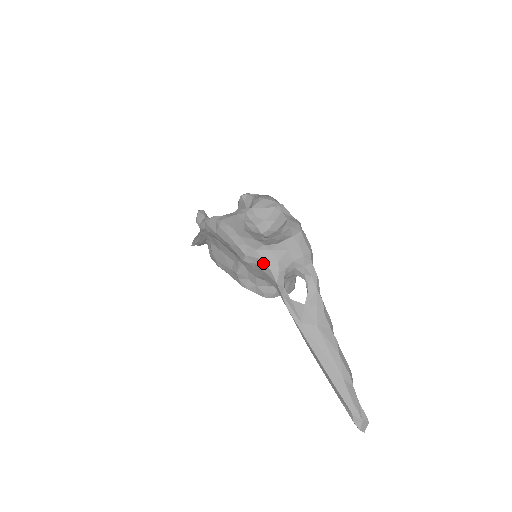
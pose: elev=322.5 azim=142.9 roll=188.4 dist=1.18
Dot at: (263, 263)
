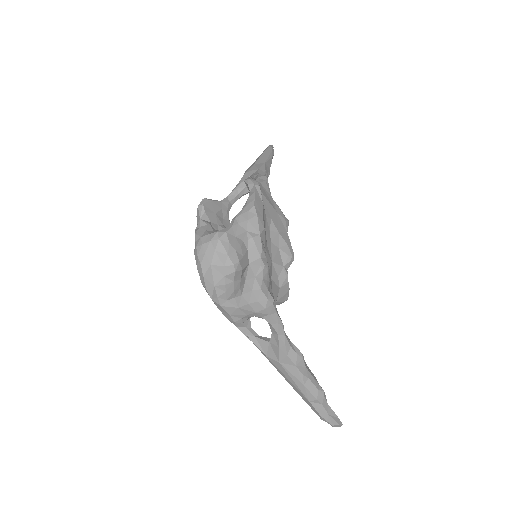
Dot at: (221, 310)
